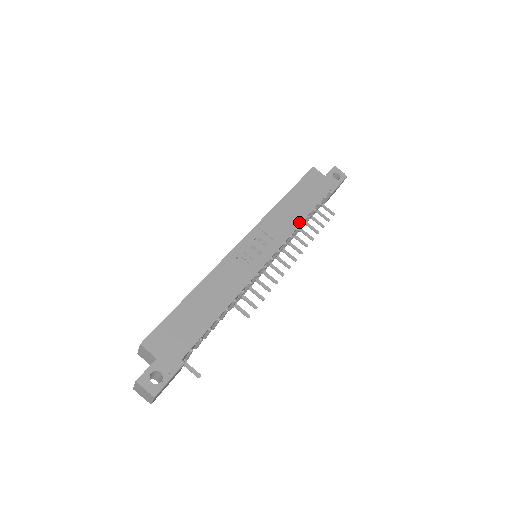
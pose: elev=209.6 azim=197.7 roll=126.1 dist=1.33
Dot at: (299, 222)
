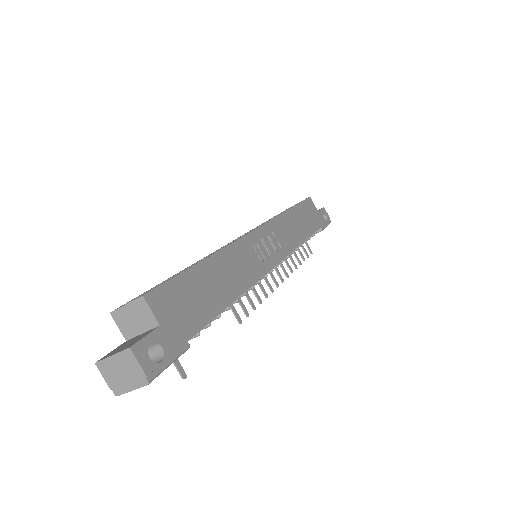
Dot at: (300, 241)
